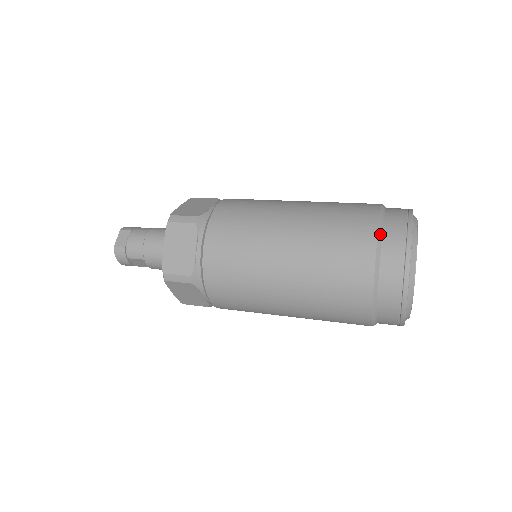
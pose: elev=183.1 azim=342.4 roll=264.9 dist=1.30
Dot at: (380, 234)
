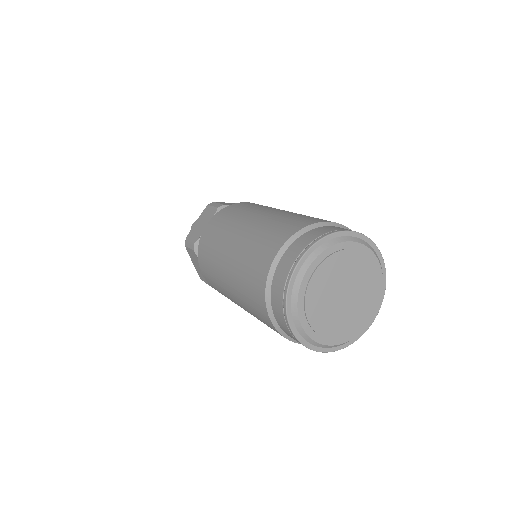
Dot at: (268, 291)
